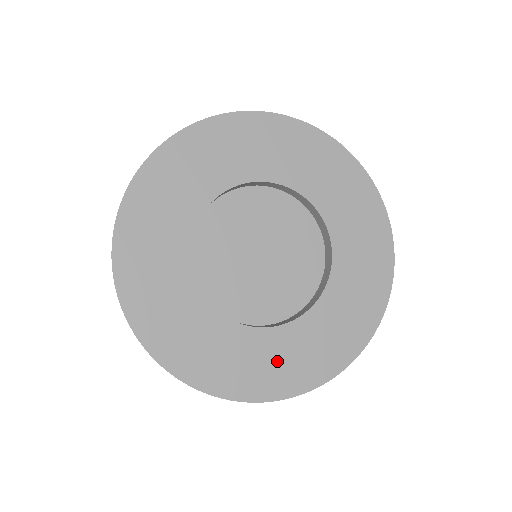
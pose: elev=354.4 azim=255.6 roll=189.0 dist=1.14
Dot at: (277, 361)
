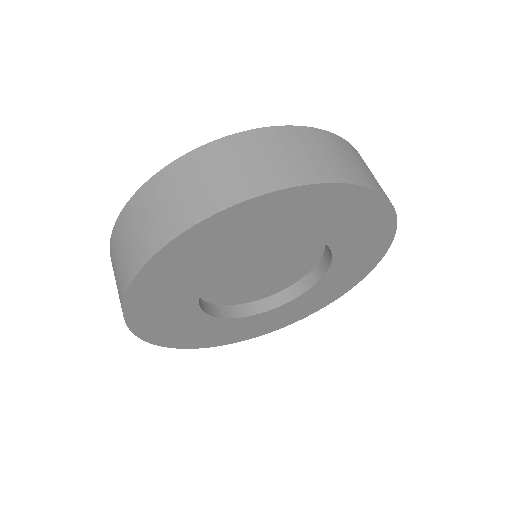
Dot at: (247, 328)
